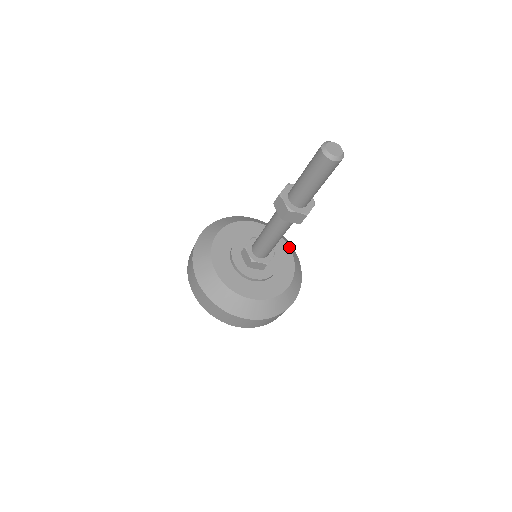
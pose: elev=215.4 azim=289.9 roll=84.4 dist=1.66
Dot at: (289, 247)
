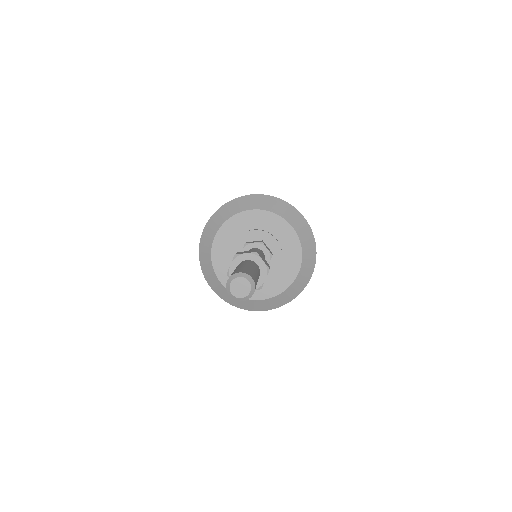
Dot at: (293, 228)
